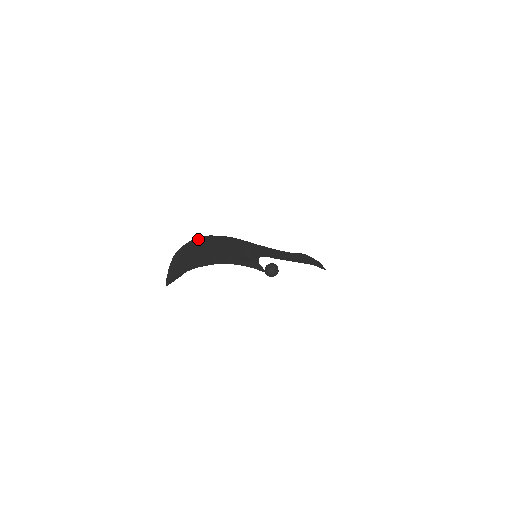
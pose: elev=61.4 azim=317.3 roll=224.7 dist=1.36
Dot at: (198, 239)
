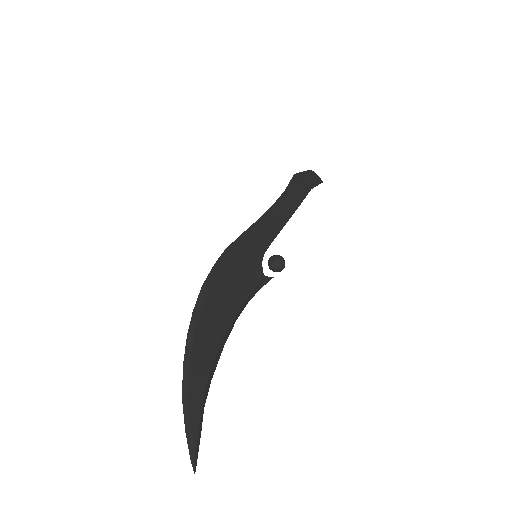
Dot at: (194, 319)
